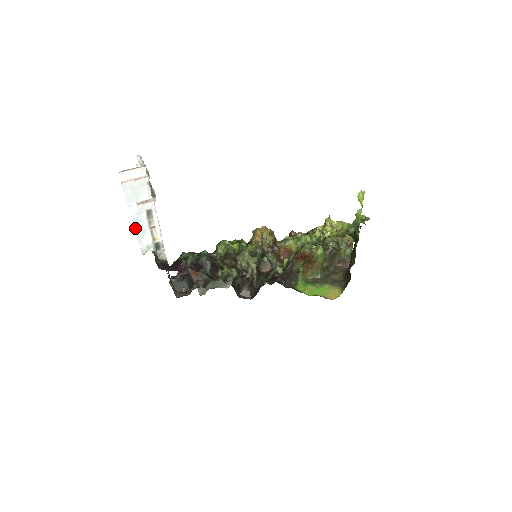
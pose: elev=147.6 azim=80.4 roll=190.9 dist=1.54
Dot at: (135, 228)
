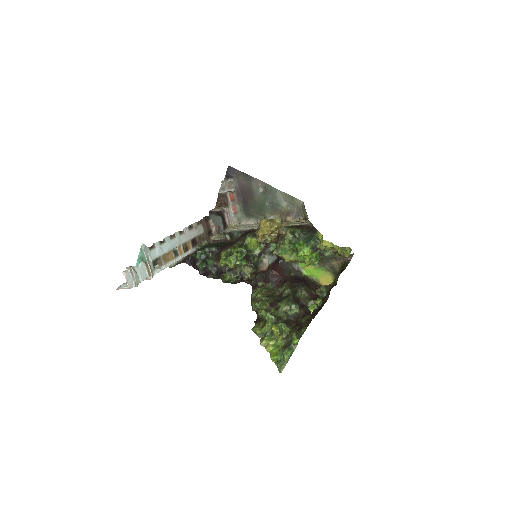
Dot at: occluded
